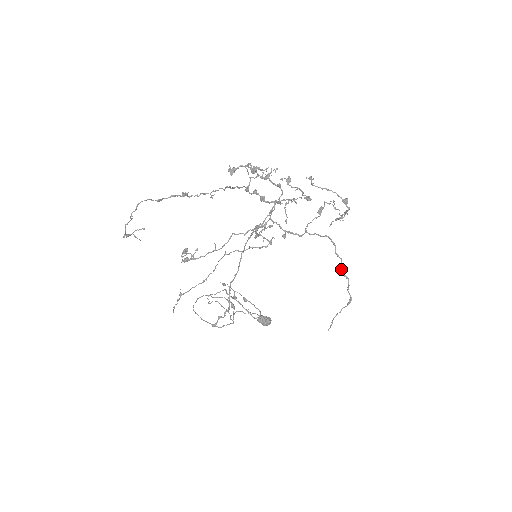
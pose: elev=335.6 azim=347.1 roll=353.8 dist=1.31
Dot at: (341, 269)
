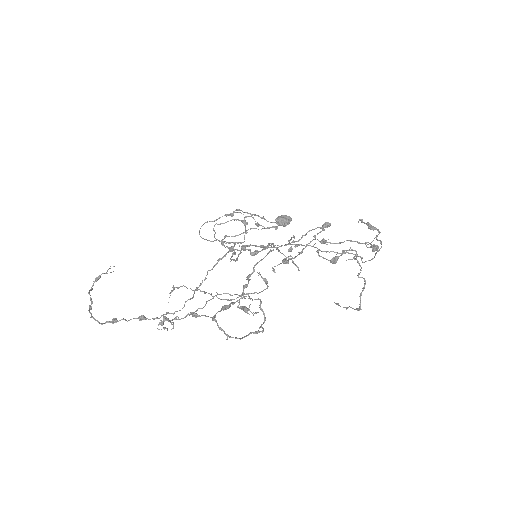
Dot at: (359, 273)
